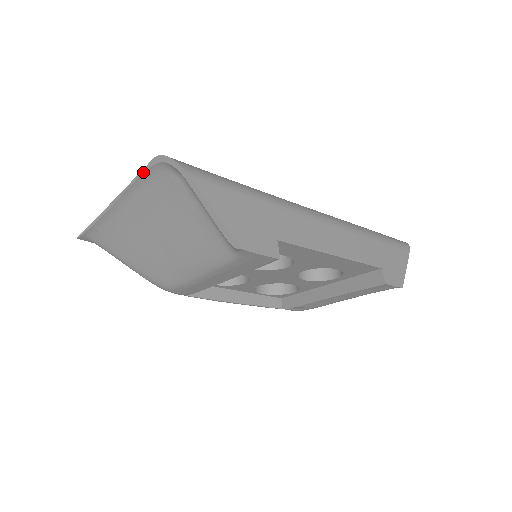
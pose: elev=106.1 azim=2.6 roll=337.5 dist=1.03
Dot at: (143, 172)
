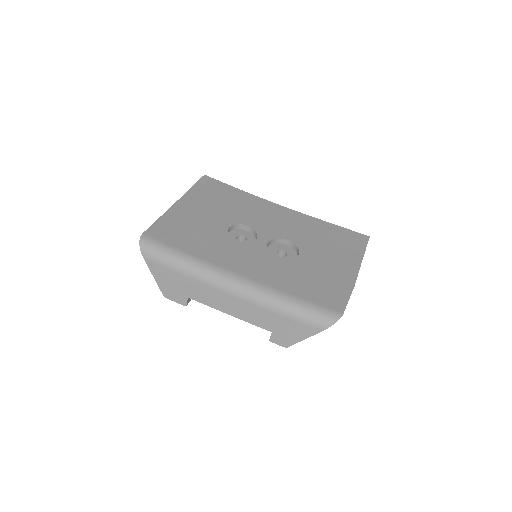
Dot at: (151, 226)
